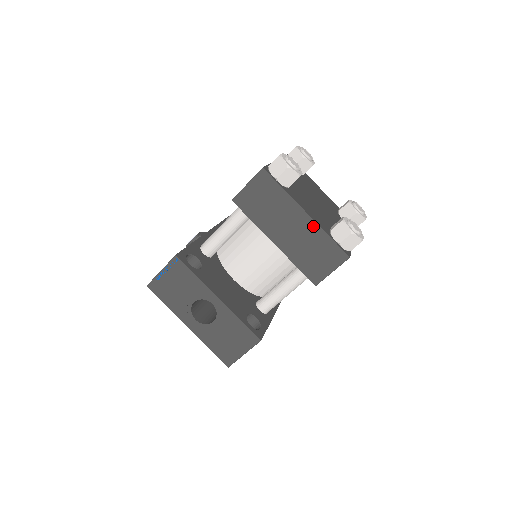
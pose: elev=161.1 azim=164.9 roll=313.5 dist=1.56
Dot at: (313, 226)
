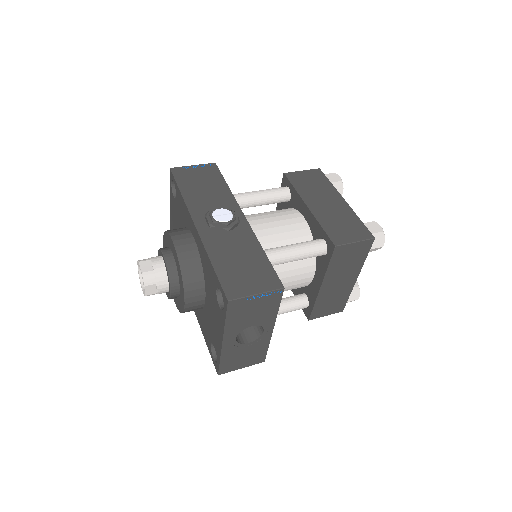
Dot at: (350, 287)
